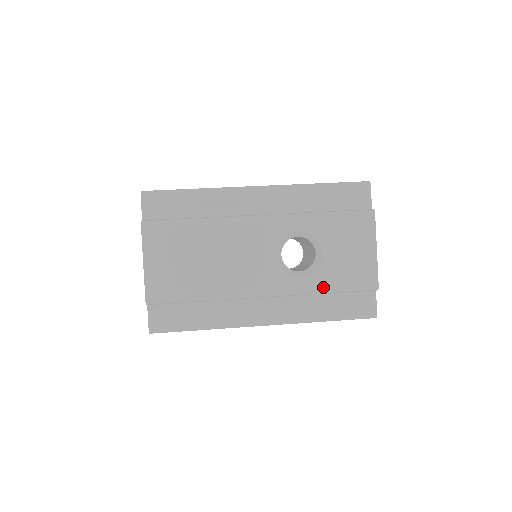
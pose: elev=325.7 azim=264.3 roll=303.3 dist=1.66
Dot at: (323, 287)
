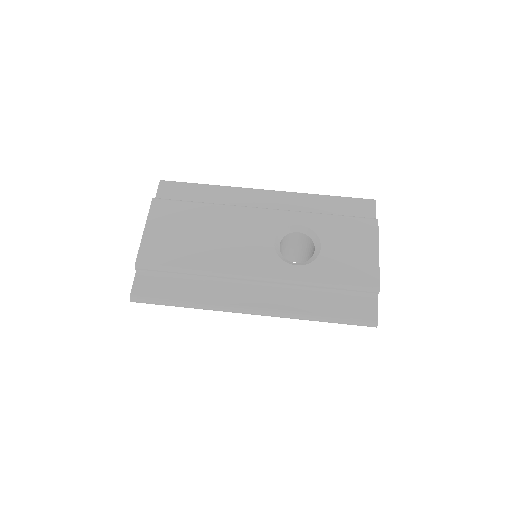
Dot at: (319, 278)
